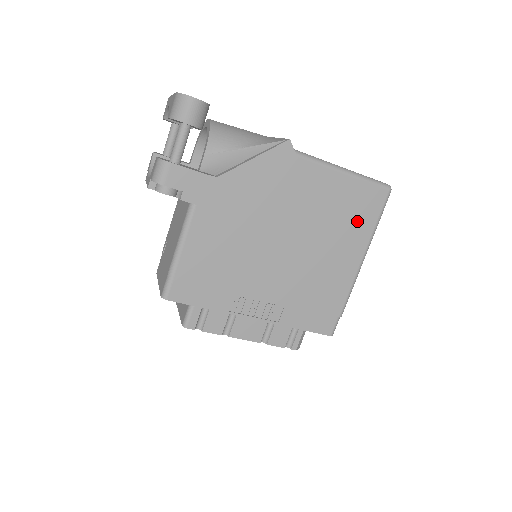
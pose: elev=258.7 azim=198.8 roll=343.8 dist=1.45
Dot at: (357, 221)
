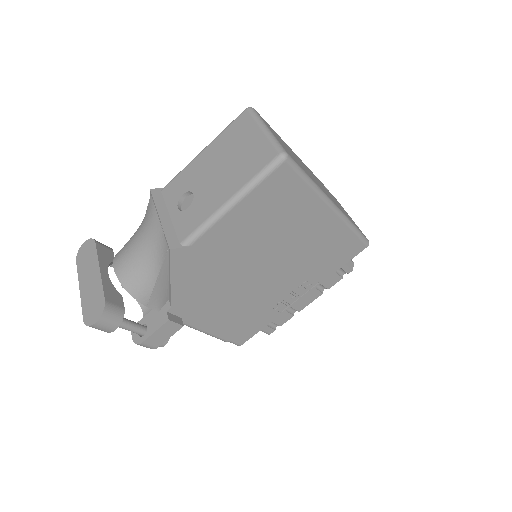
Dot at: (290, 203)
